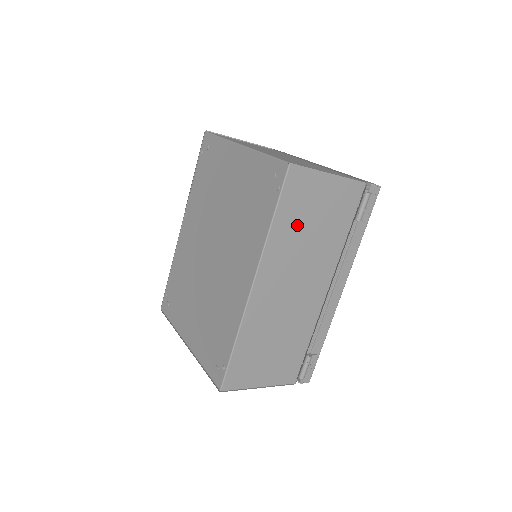
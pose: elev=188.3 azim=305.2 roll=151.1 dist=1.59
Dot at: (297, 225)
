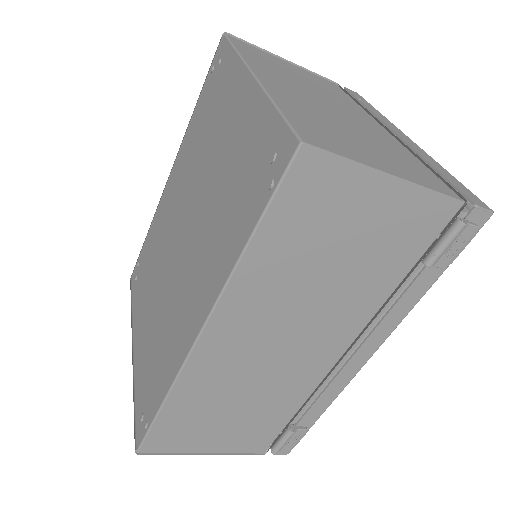
Dot at: (300, 256)
